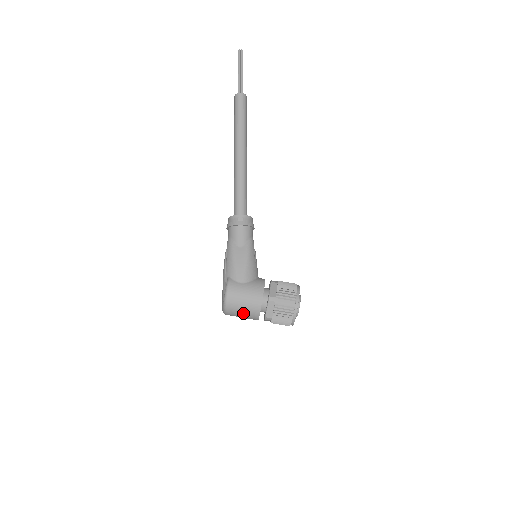
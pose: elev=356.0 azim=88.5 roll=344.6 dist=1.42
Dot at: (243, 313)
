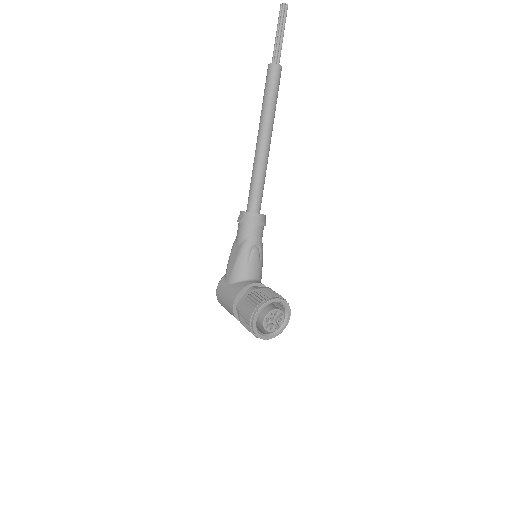
Dot at: occluded
